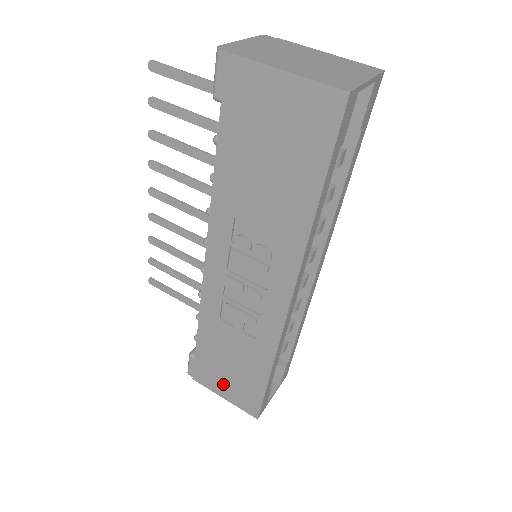
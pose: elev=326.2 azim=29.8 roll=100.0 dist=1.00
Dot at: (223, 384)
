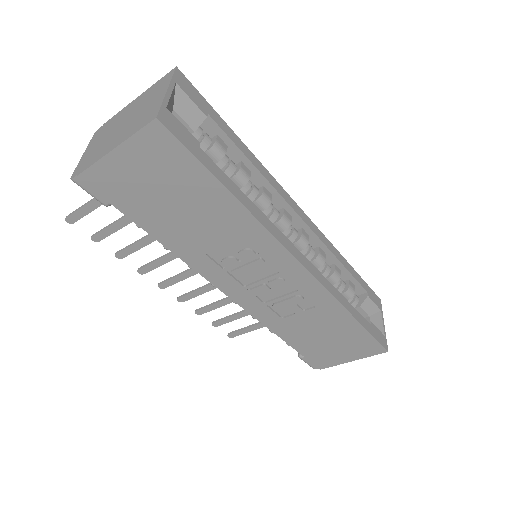
Dot at: (339, 353)
